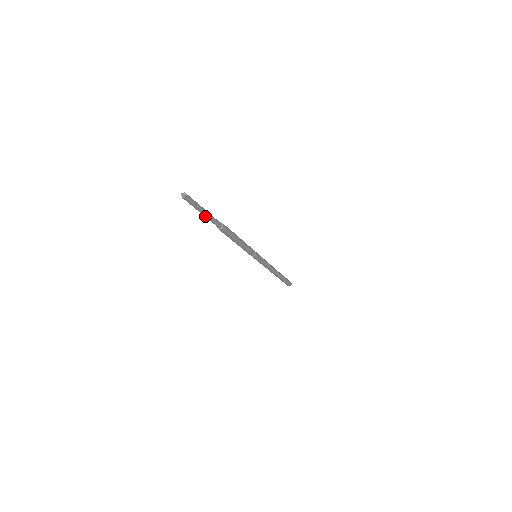
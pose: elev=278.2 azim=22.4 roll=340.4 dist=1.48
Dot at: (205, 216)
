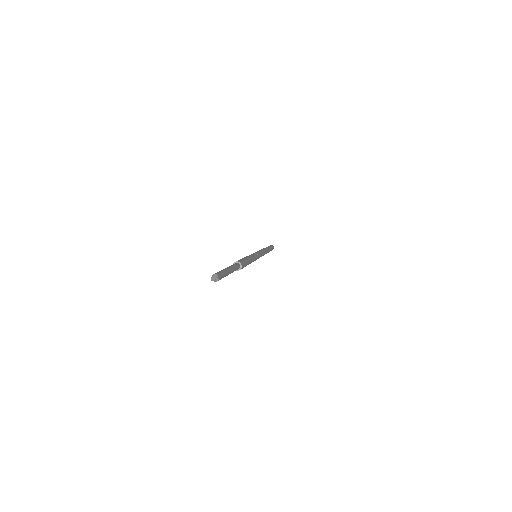
Dot at: occluded
